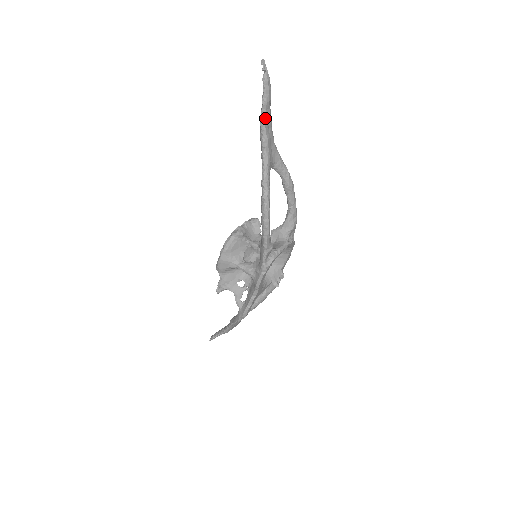
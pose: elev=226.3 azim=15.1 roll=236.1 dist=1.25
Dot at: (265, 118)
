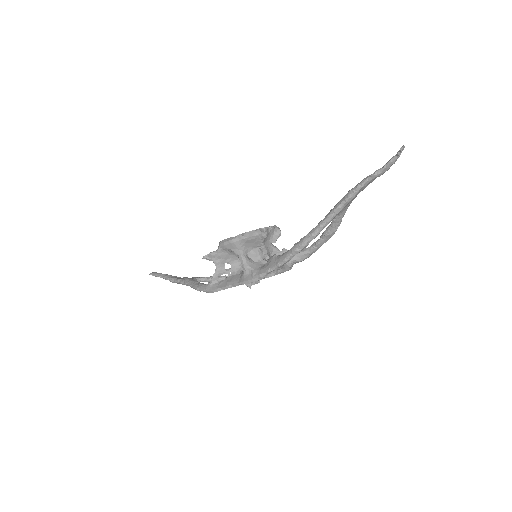
Dot at: (366, 184)
